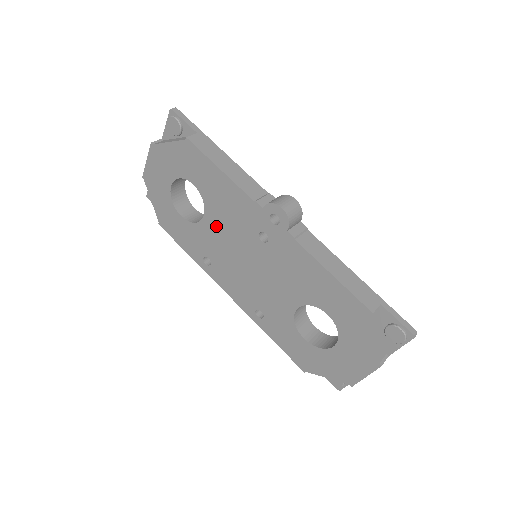
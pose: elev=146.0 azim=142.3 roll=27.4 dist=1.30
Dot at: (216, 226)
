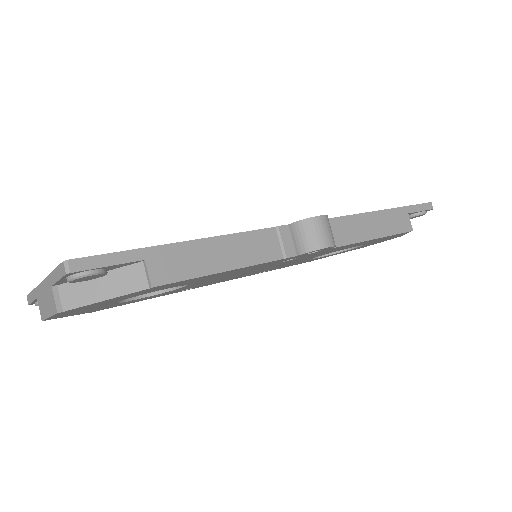
Dot at: (208, 281)
